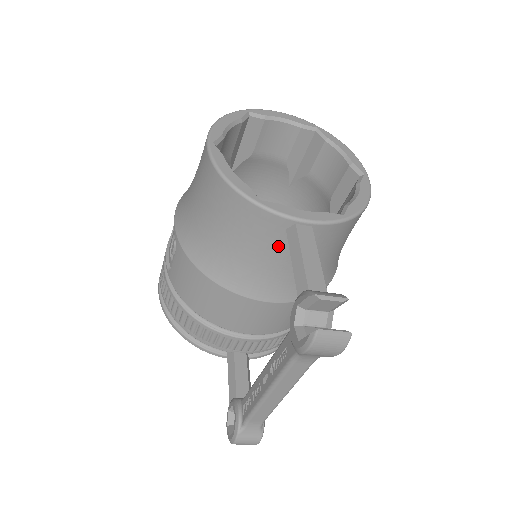
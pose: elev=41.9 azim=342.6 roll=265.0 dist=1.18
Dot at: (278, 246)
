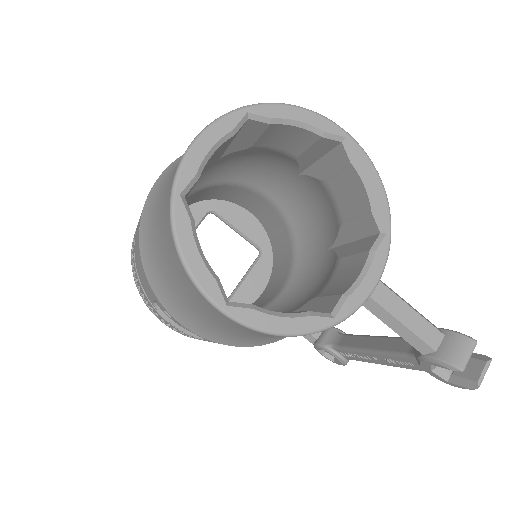
Dot at: occluded
